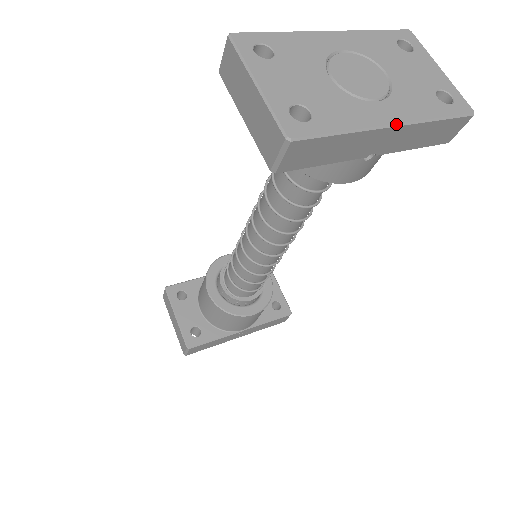
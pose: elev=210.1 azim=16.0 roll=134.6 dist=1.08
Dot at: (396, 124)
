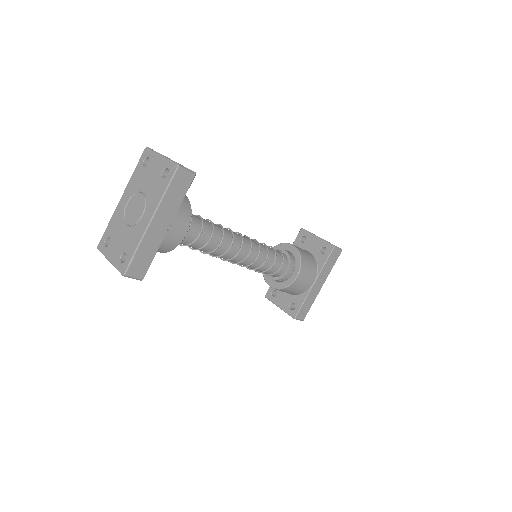
Dot at: (151, 219)
